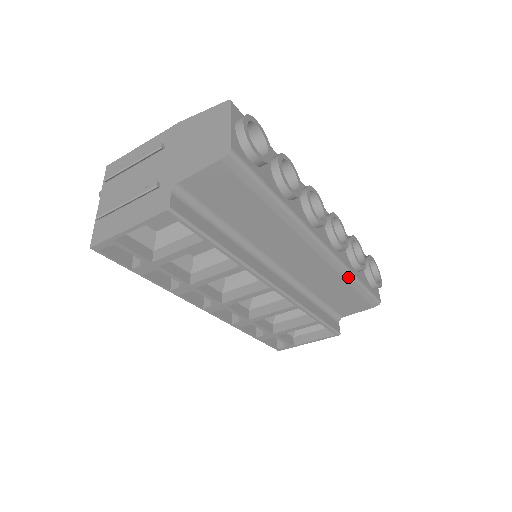
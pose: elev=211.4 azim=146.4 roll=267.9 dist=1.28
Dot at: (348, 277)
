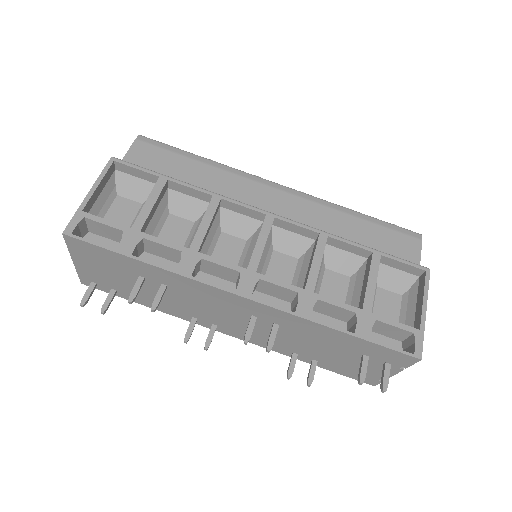
Dot at: (342, 209)
